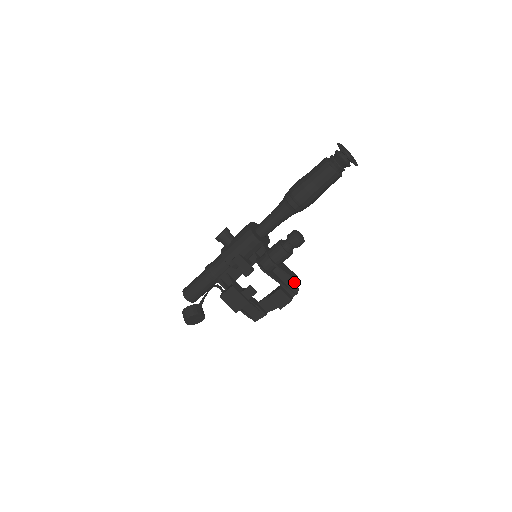
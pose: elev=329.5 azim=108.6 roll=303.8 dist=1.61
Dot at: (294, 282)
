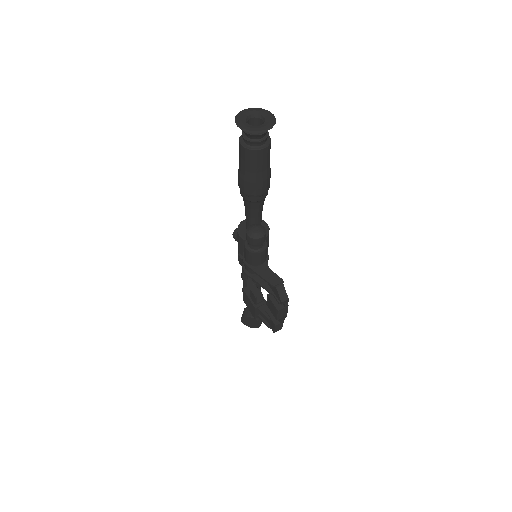
Dot at: (275, 288)
